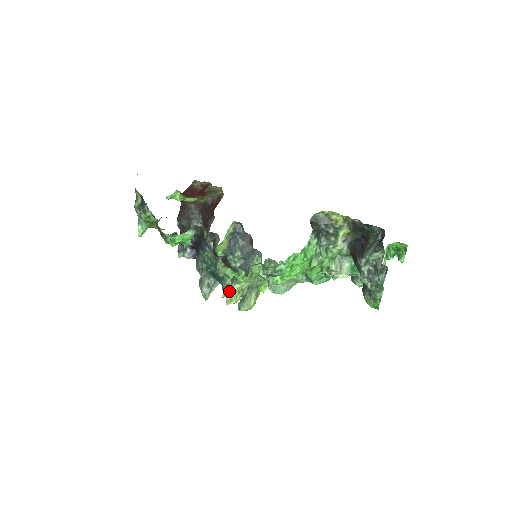
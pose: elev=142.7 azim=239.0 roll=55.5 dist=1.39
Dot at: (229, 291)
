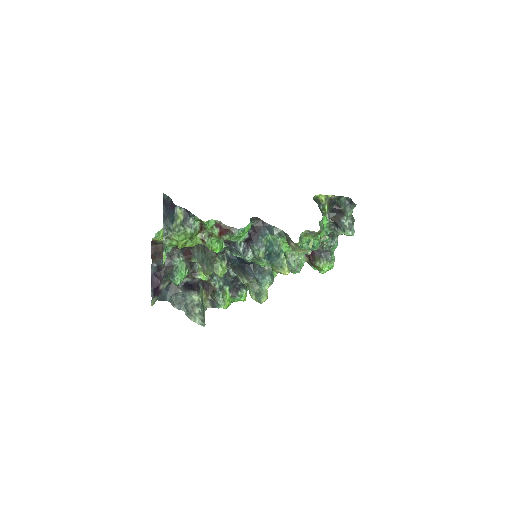
Dot at: (310, 245)
